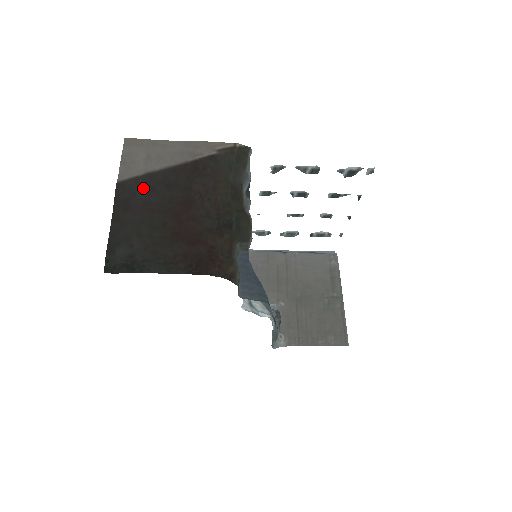
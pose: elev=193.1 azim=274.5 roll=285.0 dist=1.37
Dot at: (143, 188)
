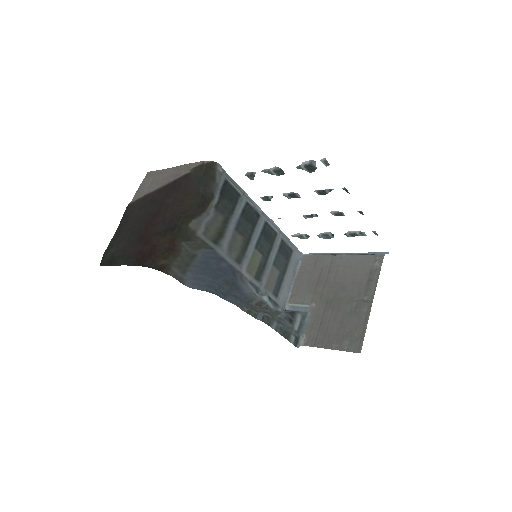
Dot at: (139, 206)
